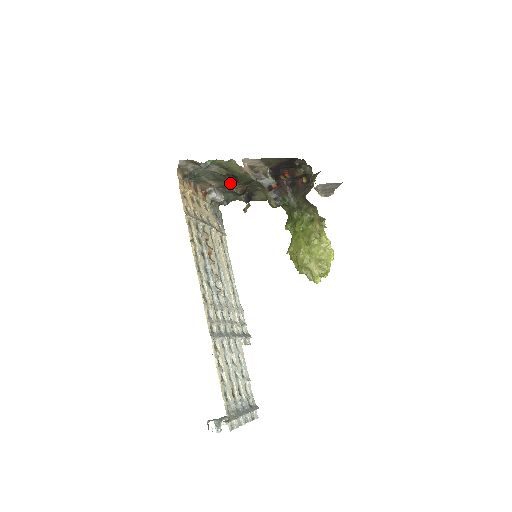
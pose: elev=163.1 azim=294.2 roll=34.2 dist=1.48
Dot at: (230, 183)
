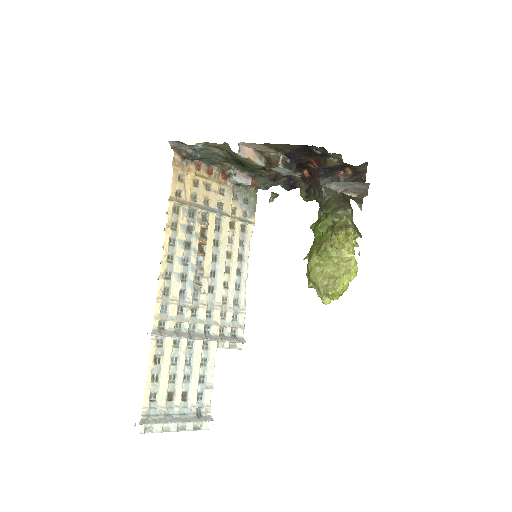
Dot at: occluded
